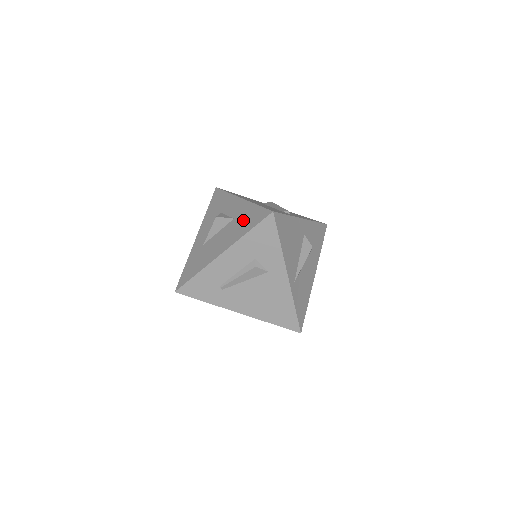
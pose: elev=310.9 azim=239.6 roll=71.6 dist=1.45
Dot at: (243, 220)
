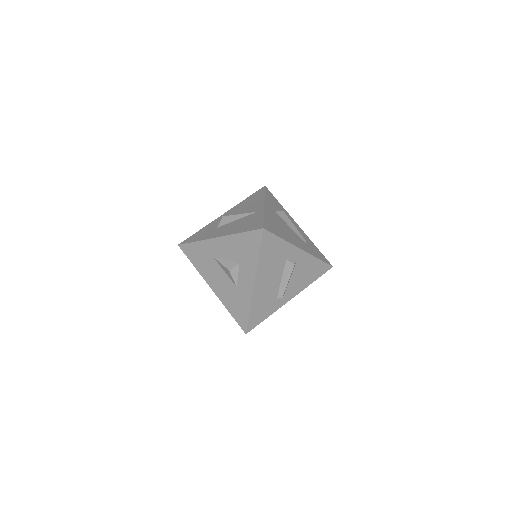
Dot at: (236, 302)
